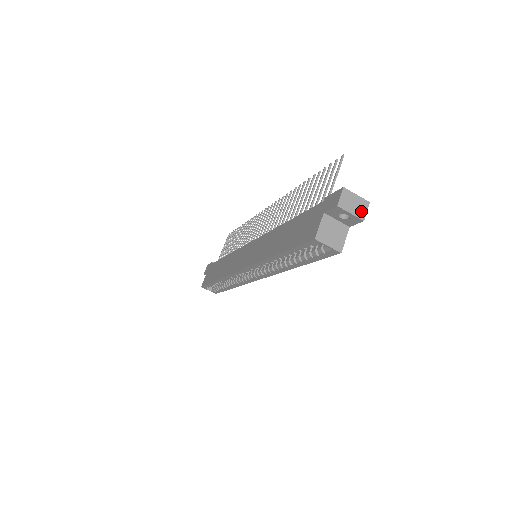
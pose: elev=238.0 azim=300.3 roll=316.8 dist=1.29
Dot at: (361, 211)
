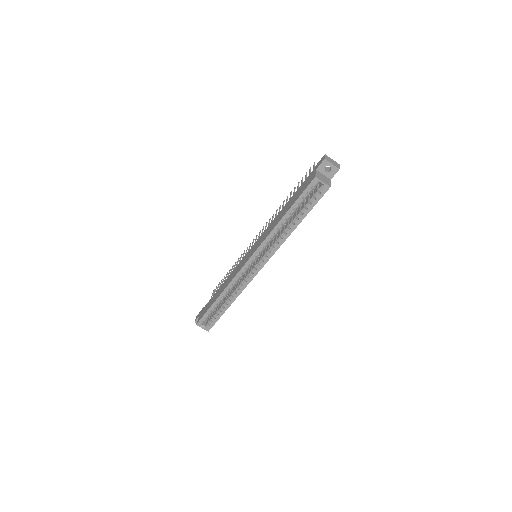
Dot at: (337, 165)
